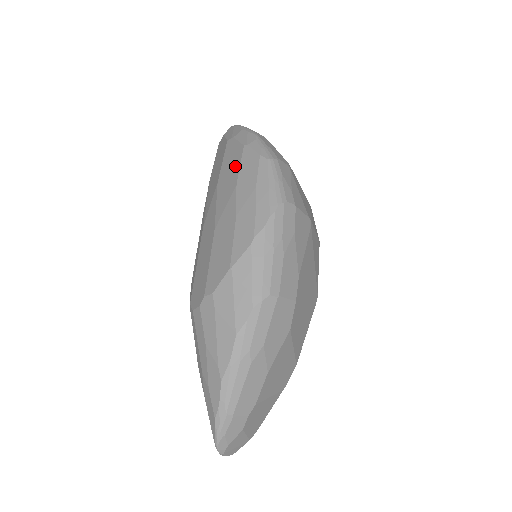
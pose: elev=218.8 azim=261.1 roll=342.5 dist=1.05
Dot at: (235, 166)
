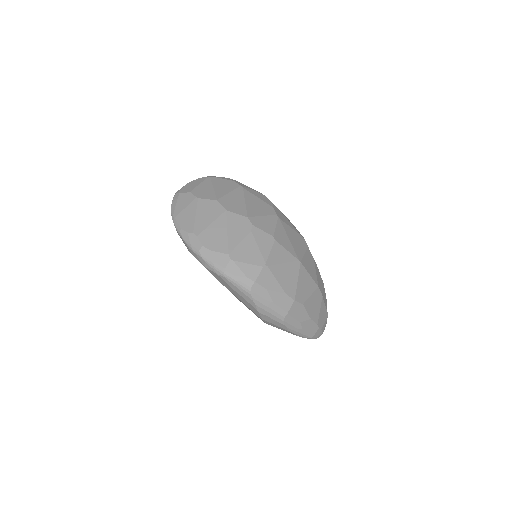
Dot at: occluded
